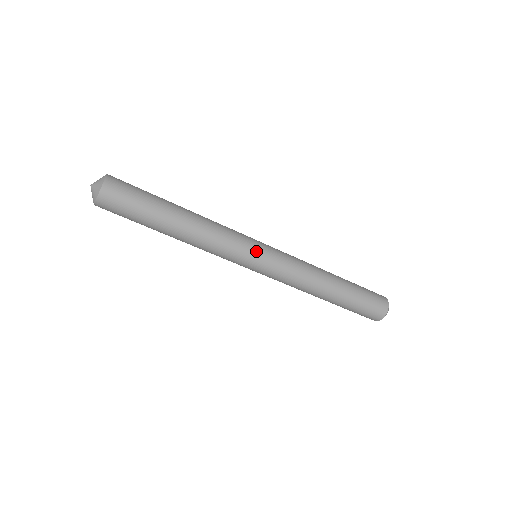
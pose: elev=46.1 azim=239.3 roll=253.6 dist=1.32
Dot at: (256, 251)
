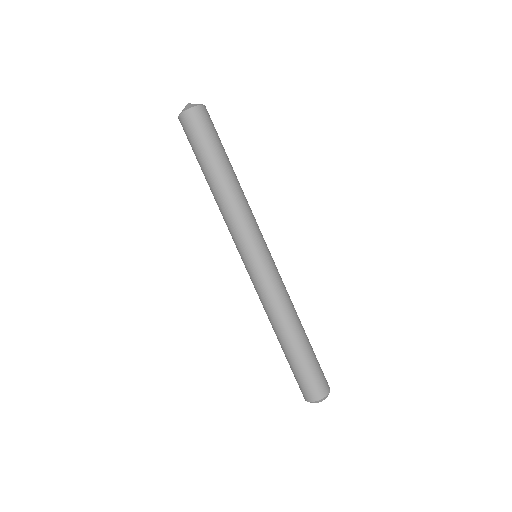
Dot at: (265, 245)
